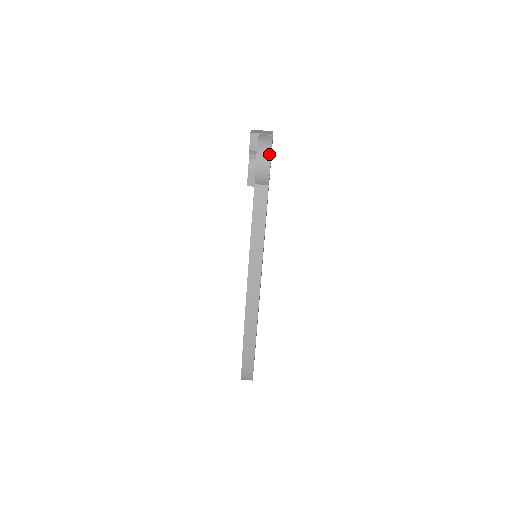
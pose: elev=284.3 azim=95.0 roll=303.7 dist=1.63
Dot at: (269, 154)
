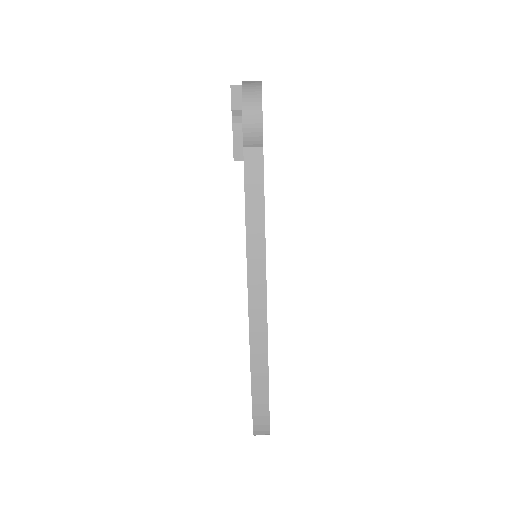
Dot at: (259, 100)
